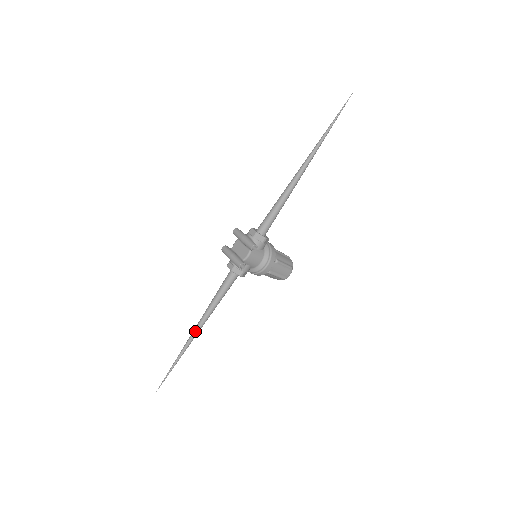
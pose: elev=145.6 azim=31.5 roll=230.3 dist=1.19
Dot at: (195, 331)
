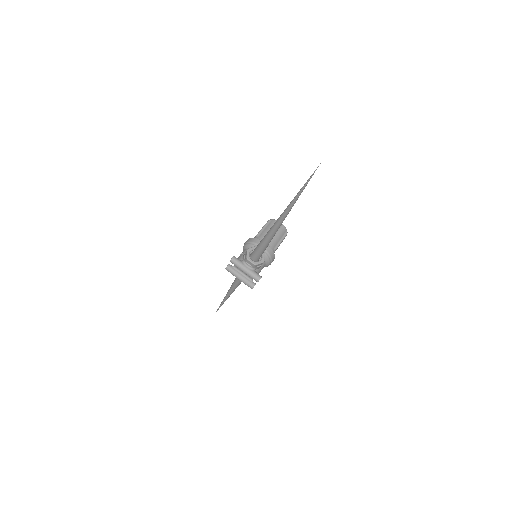
Dot at: (228, 296)
